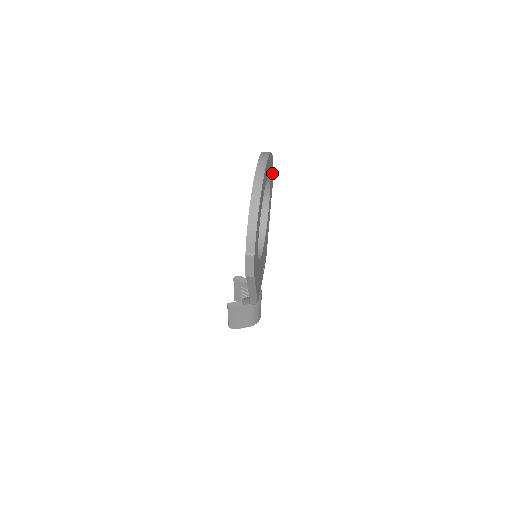
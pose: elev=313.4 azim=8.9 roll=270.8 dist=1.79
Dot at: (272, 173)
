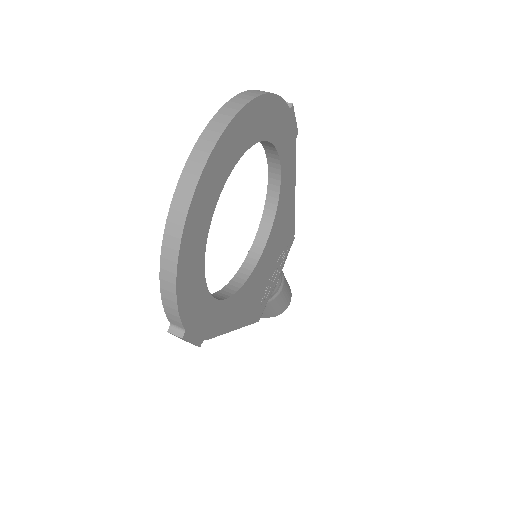
Dot at: (286, 116)
